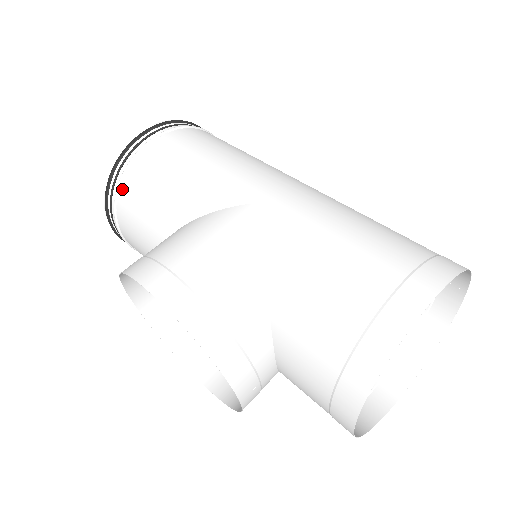
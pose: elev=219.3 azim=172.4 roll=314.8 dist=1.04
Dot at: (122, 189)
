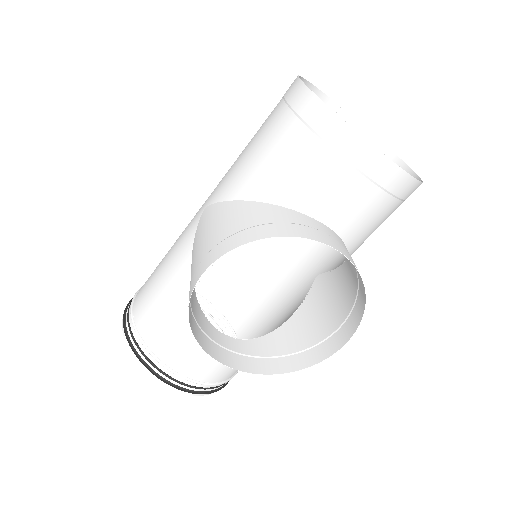
Dot at: (148, 343)
